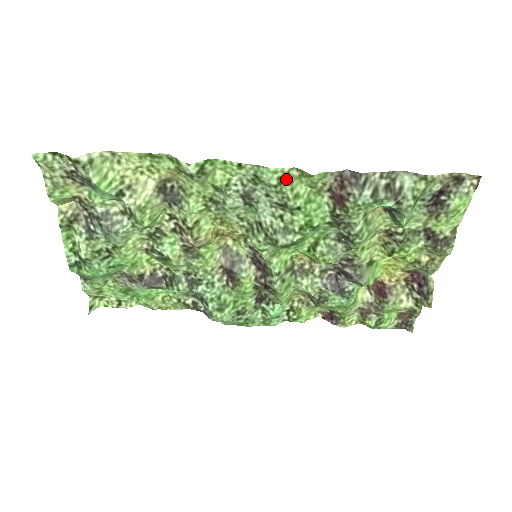
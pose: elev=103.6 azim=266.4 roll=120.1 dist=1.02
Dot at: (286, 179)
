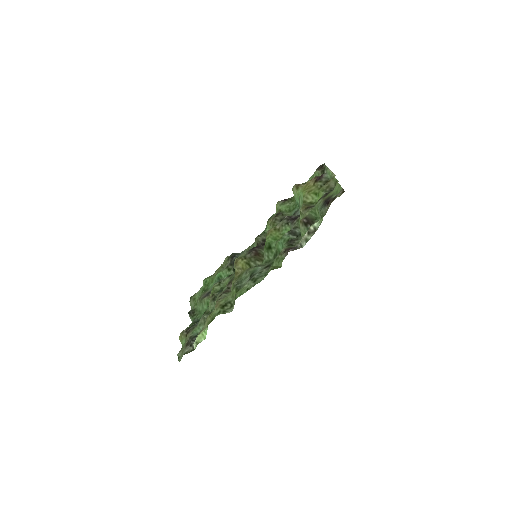
Dot at: occluded
